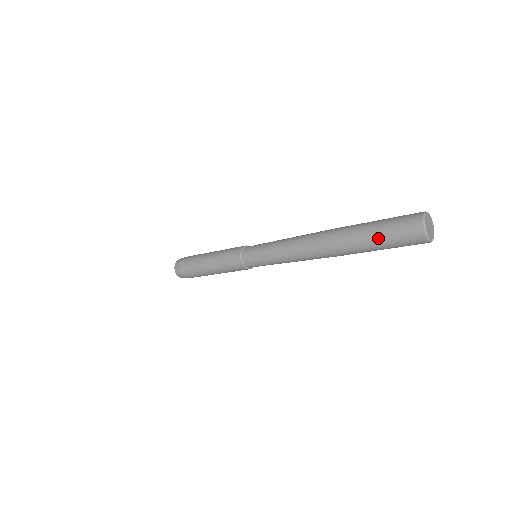
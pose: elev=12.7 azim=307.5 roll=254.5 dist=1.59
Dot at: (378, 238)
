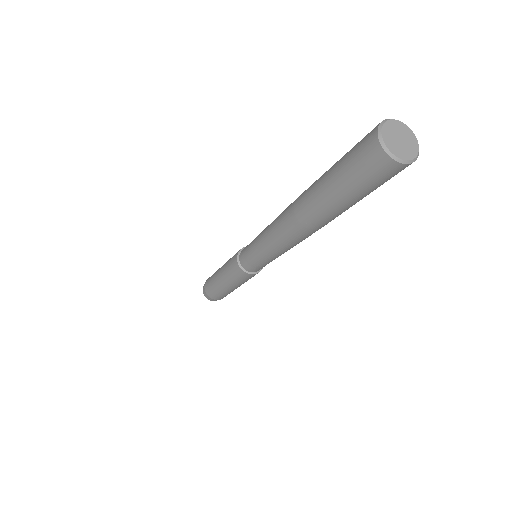
Dot at: (352, 197)
